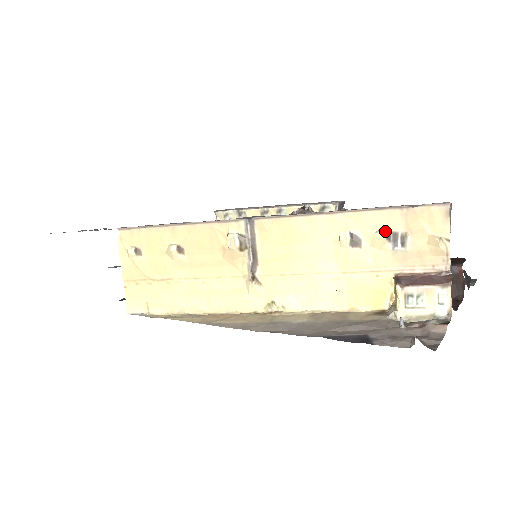
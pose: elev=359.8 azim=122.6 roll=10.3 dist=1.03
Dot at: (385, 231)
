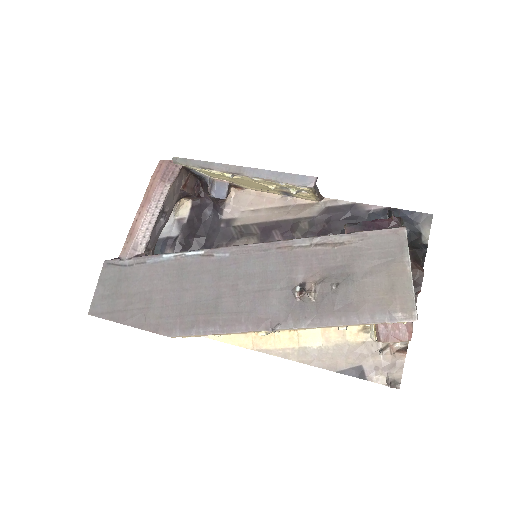
Dot at: occluded
